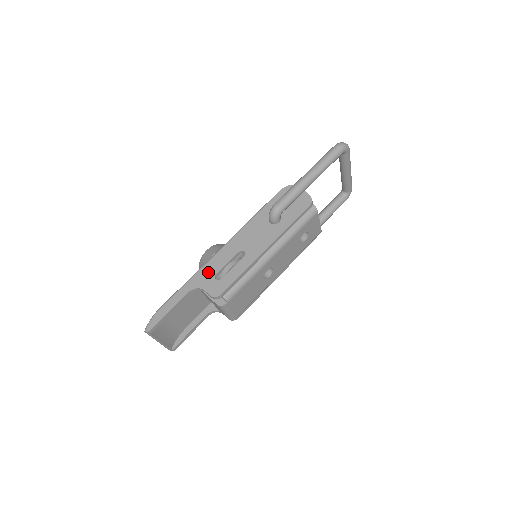
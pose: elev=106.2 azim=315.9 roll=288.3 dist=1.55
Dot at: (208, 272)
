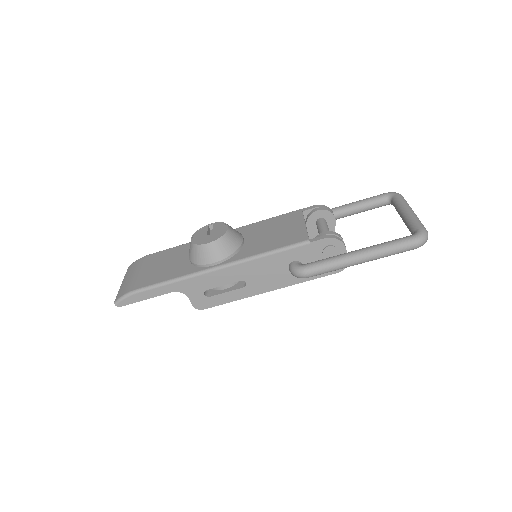
Dot at: (200, 284)
